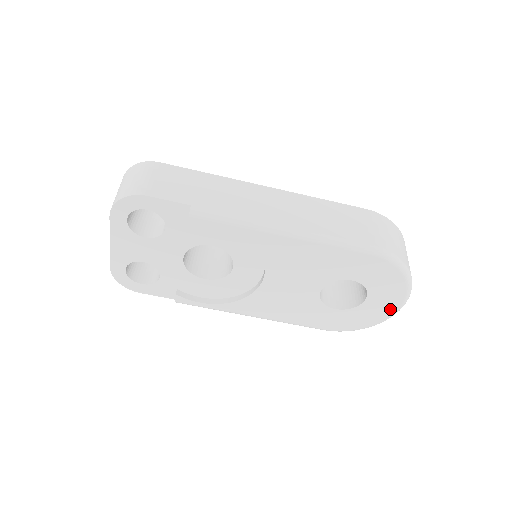
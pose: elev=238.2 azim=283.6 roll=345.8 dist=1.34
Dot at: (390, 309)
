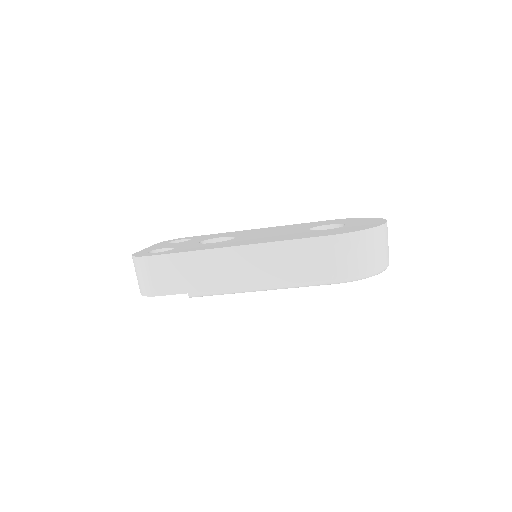
Dot at: occluded
